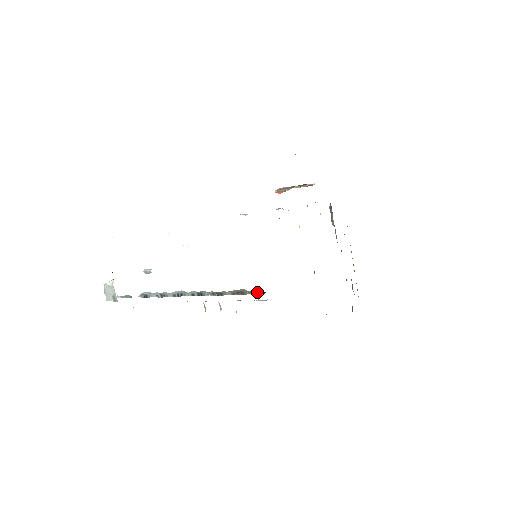
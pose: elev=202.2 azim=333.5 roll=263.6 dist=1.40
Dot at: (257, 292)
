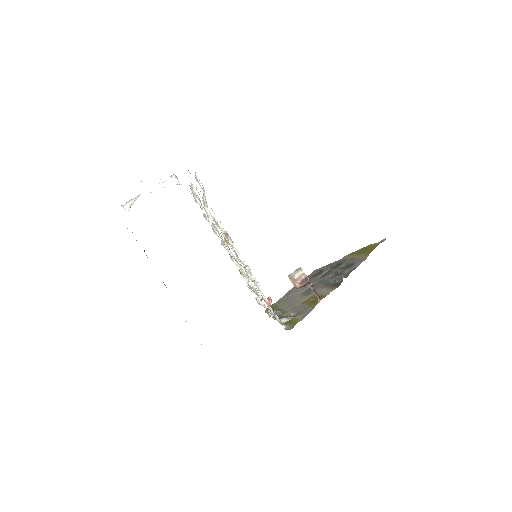
Dot at: occluded
